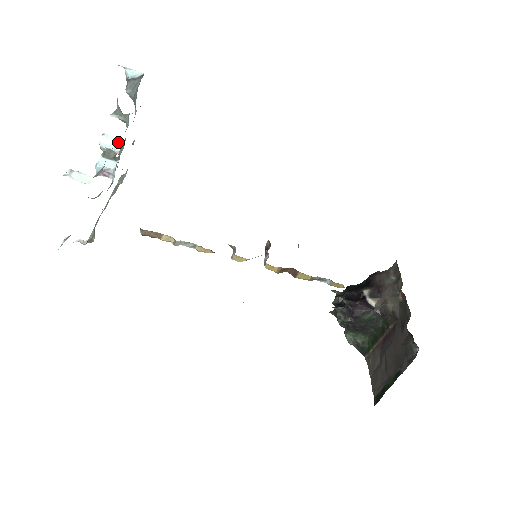
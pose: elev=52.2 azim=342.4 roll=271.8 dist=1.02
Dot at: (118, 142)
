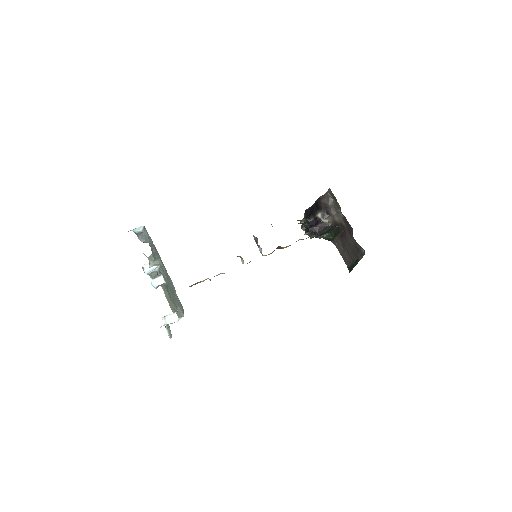
Dot at: (154, 266)
